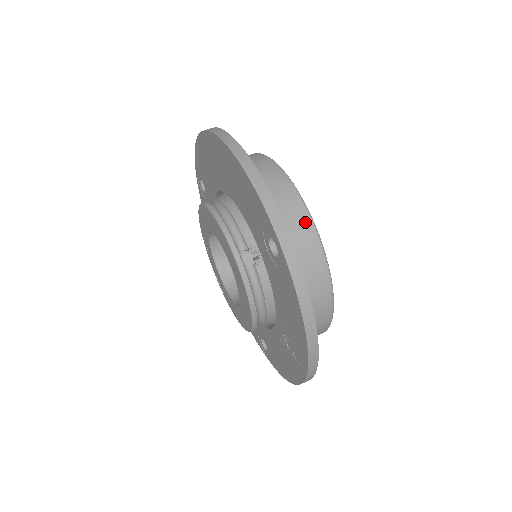
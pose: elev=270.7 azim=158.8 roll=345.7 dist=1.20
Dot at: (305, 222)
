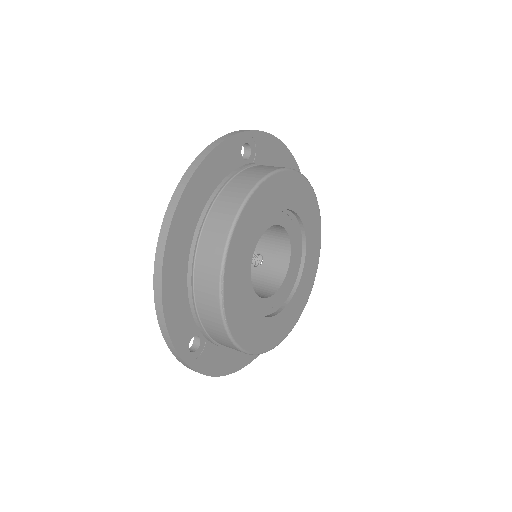
Dot at: (223, 334)
